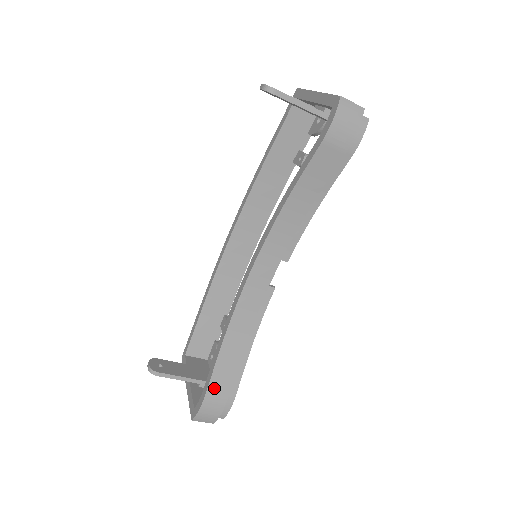
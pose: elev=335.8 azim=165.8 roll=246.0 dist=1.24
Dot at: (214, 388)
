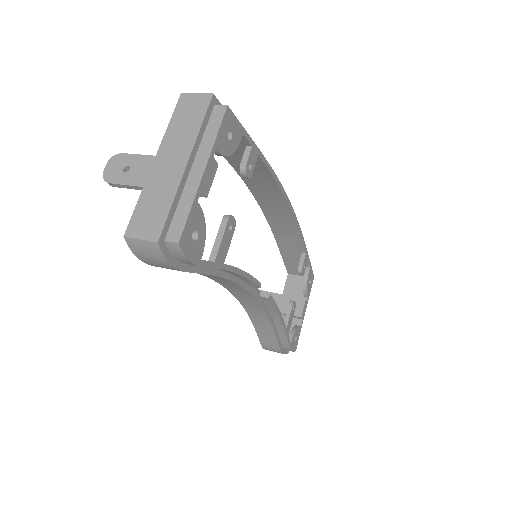
Dot at: (265, 343)
